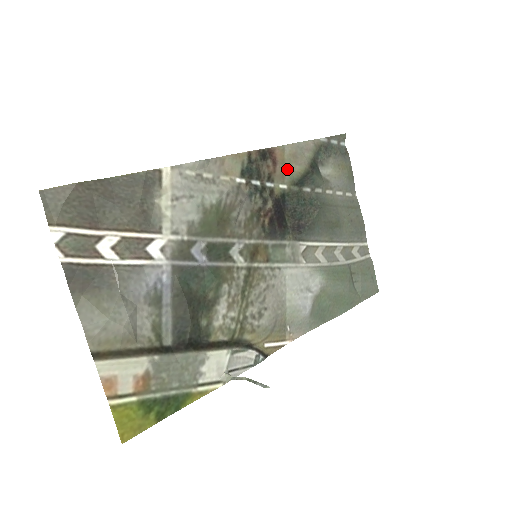
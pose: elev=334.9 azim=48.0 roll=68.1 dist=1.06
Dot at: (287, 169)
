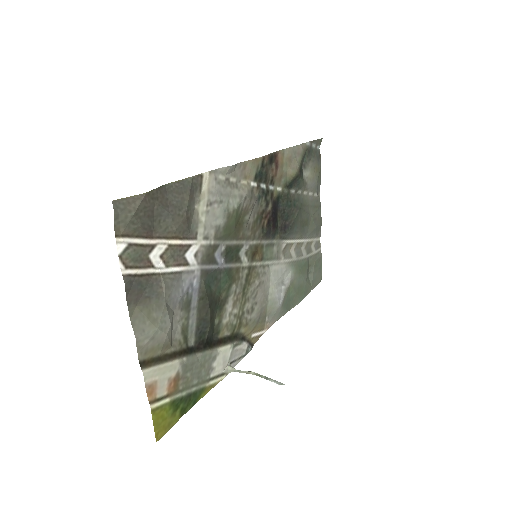
Dot at: (284, 172)
